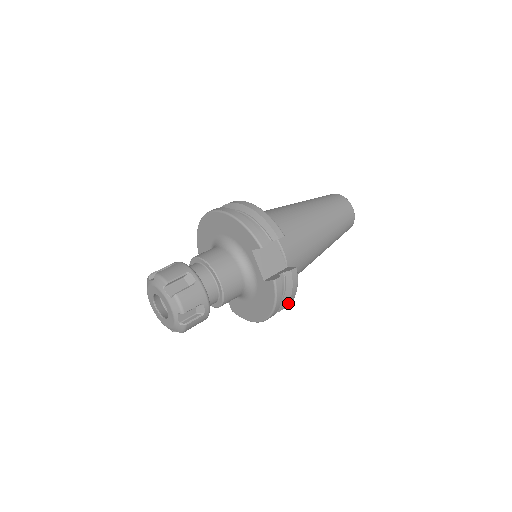
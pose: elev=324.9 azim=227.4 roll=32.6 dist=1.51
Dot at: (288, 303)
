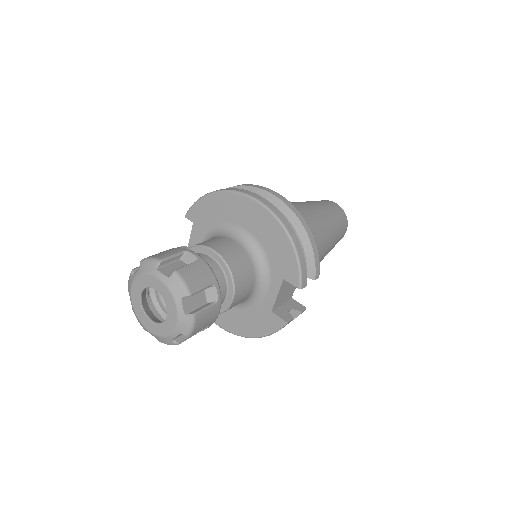
Dot at: occluded
